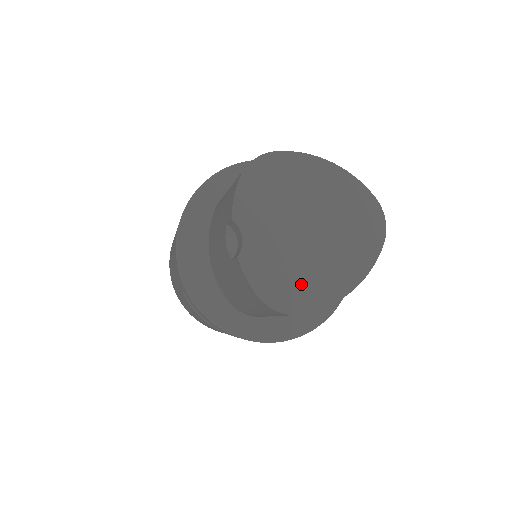
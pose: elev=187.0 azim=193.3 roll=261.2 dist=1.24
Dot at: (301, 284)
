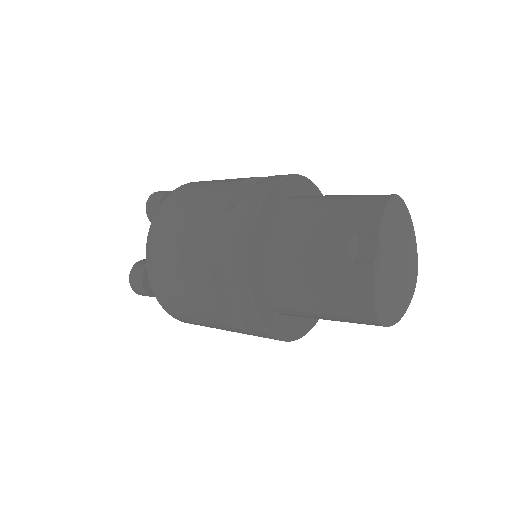
Dot at: (388, 303)
